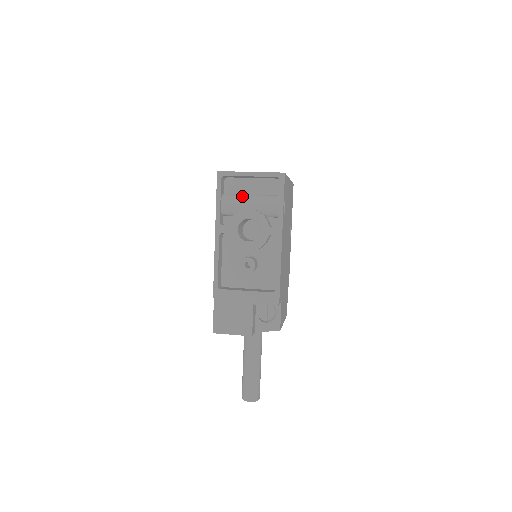
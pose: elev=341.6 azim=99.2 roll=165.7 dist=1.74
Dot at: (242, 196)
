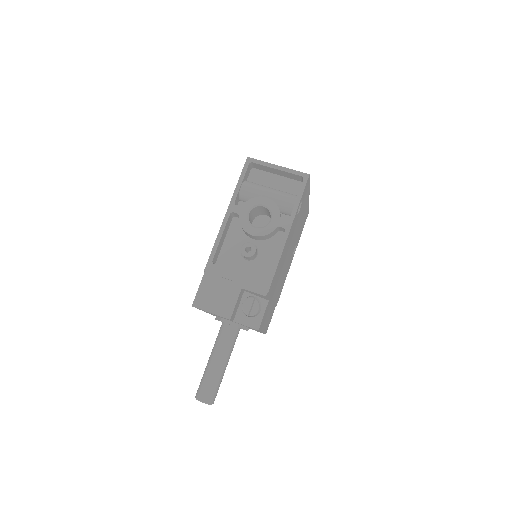
Dot at: (263, 186)
